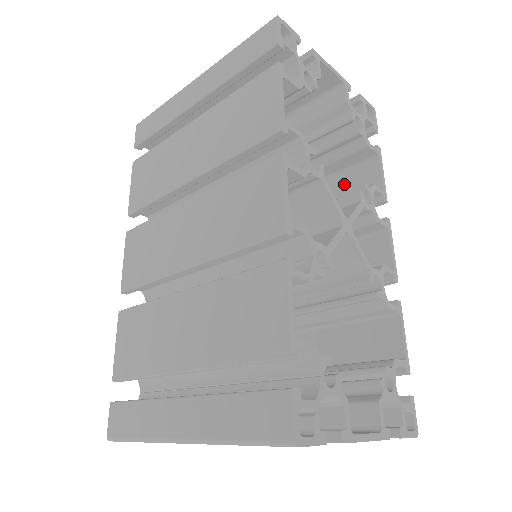
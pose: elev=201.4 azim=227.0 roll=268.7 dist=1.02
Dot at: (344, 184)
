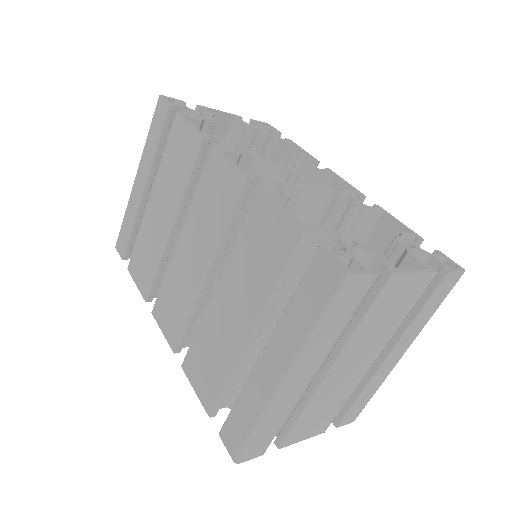
Dot at: occluded
